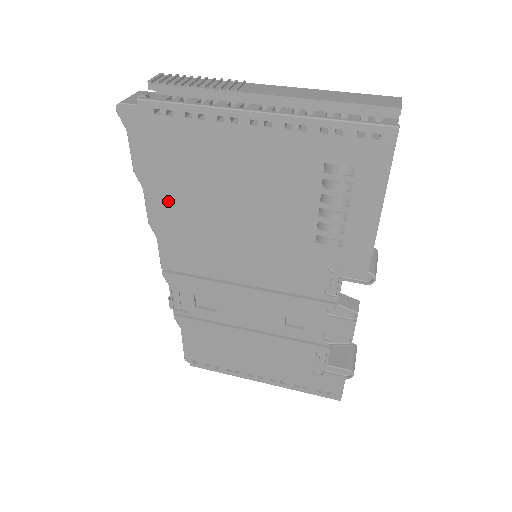
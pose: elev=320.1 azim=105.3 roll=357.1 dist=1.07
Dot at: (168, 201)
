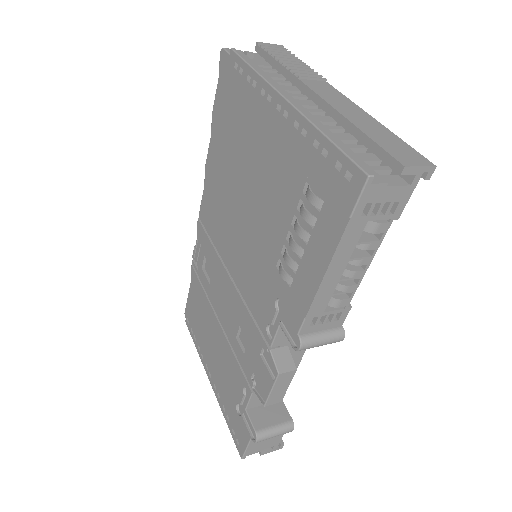
Dot at: (218, 155)
